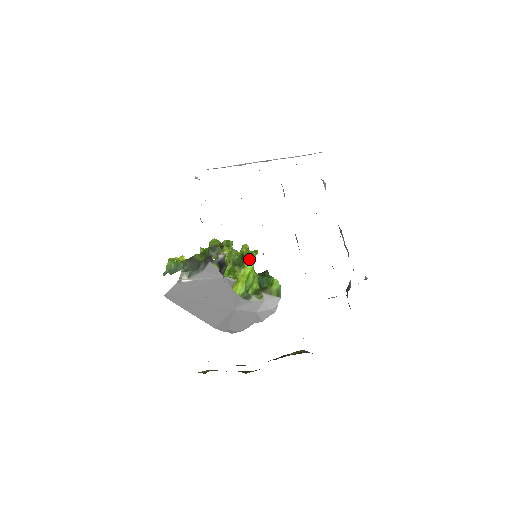
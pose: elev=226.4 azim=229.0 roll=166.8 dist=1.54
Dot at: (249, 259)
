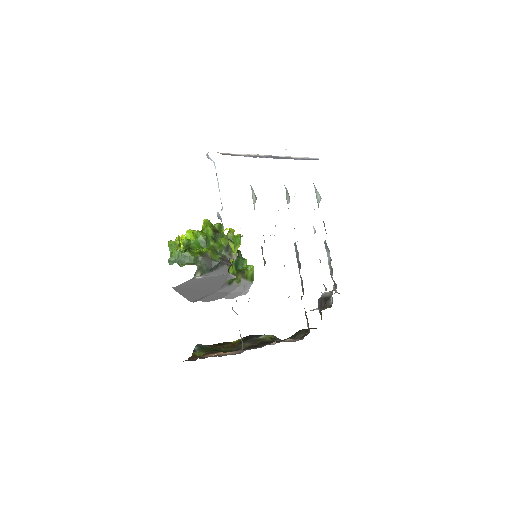
Dot at: (236, 246)
